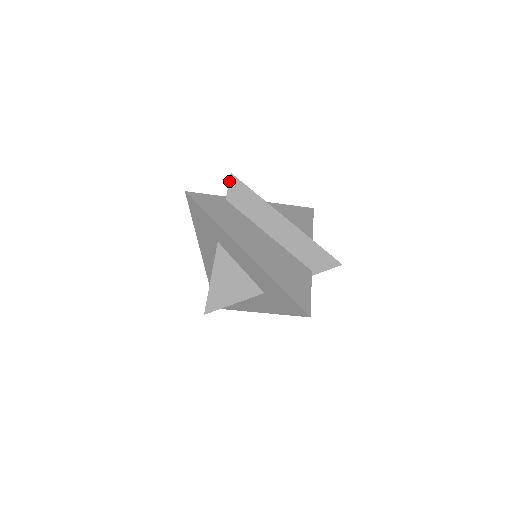
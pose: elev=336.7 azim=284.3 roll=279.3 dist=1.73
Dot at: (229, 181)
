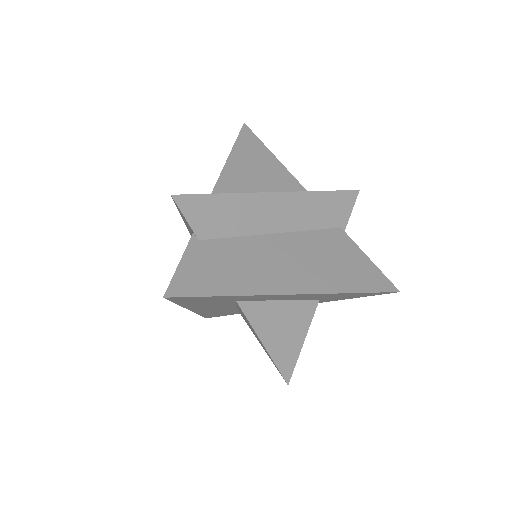
Dot at: occluded
